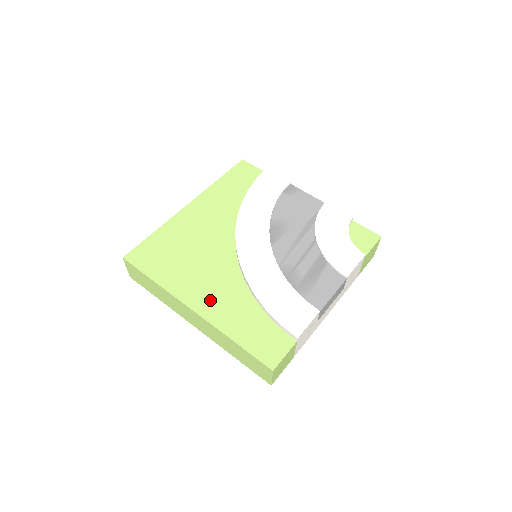
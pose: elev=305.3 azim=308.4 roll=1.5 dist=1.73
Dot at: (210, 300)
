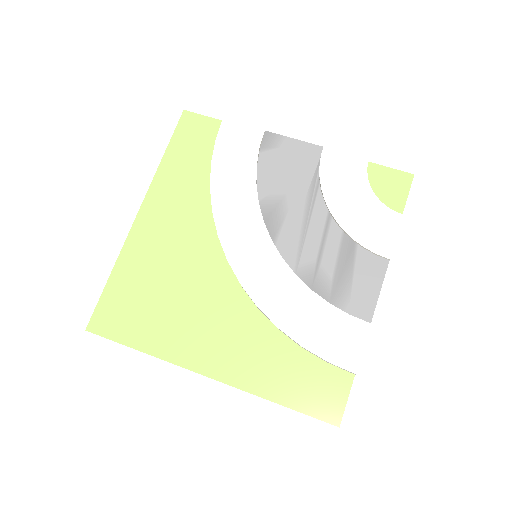
Dot at: (224, 354)
